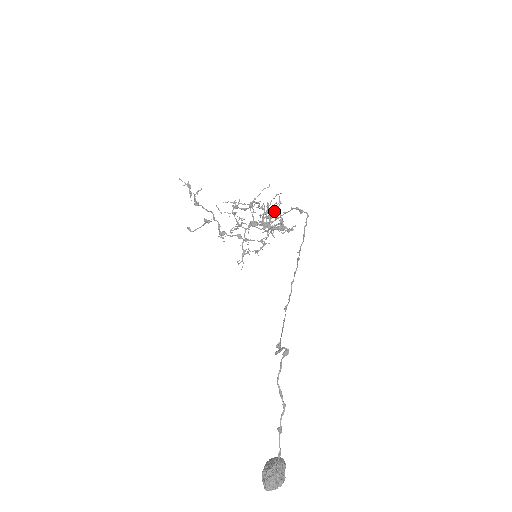
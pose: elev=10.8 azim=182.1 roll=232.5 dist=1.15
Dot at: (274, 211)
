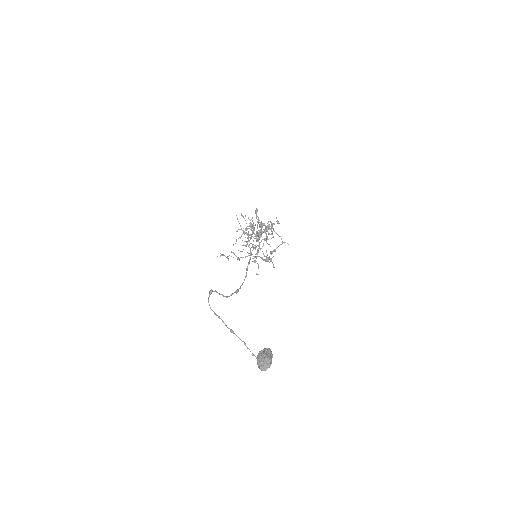
Dot at: (250, 224)
